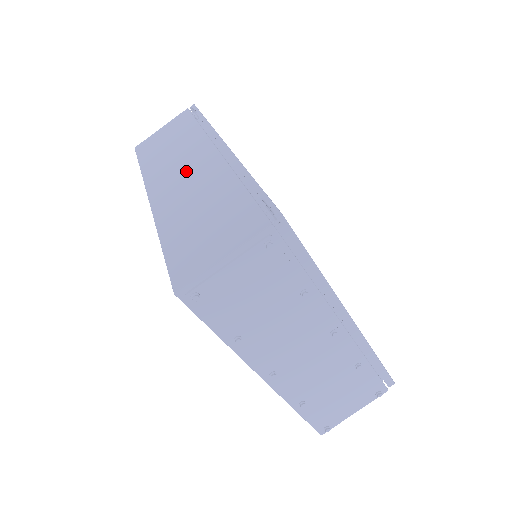
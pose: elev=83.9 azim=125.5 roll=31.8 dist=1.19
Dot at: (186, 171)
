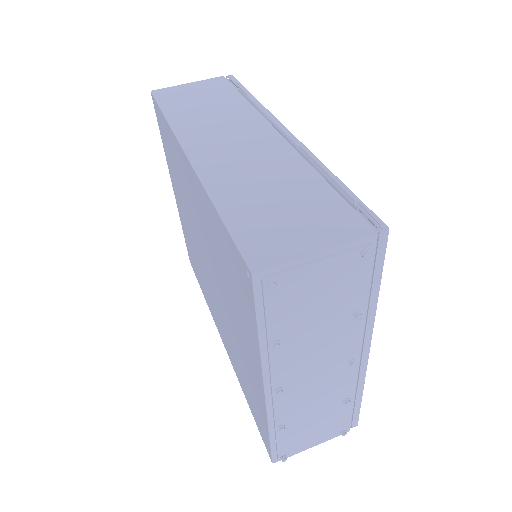
Dot at: (238, 140)
